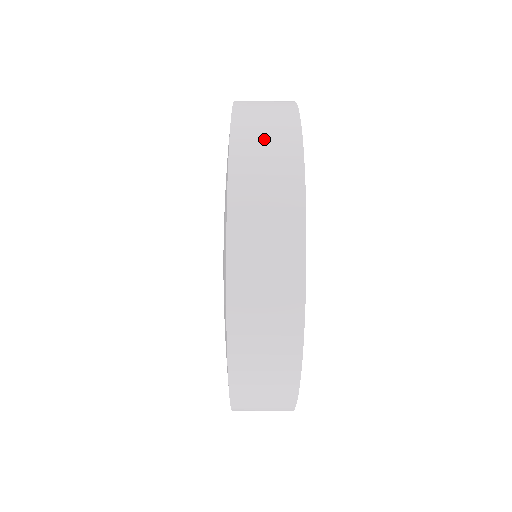
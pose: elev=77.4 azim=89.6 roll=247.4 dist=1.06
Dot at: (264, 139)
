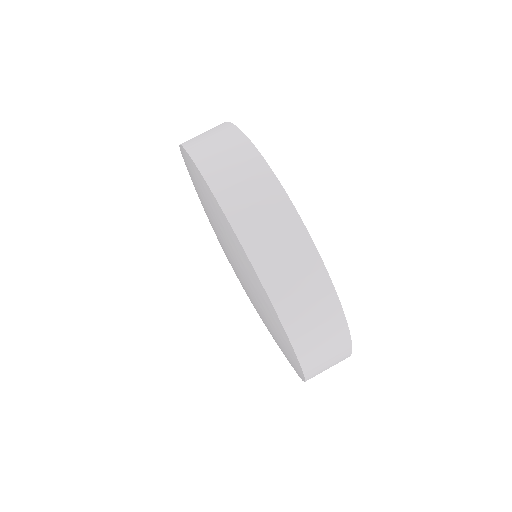
Dot at: (273, 238)
